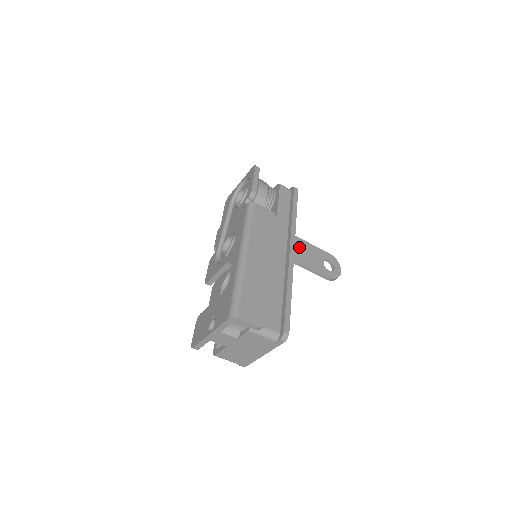
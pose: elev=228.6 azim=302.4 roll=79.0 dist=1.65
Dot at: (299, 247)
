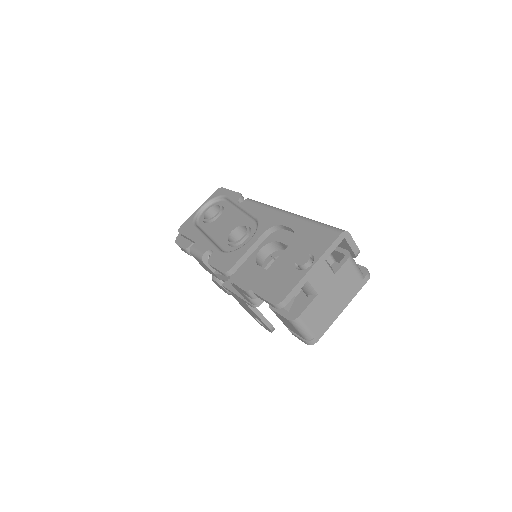
Dot at: occluded
